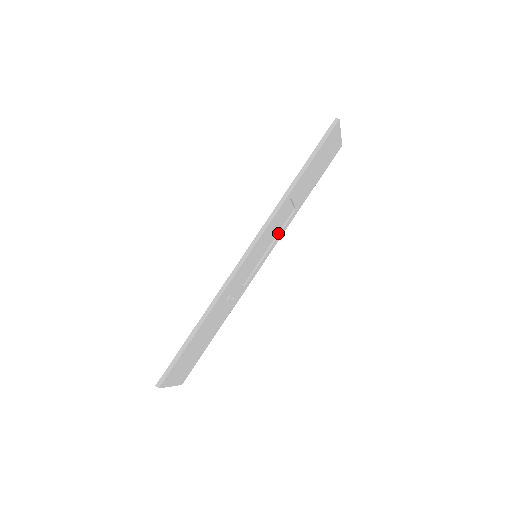
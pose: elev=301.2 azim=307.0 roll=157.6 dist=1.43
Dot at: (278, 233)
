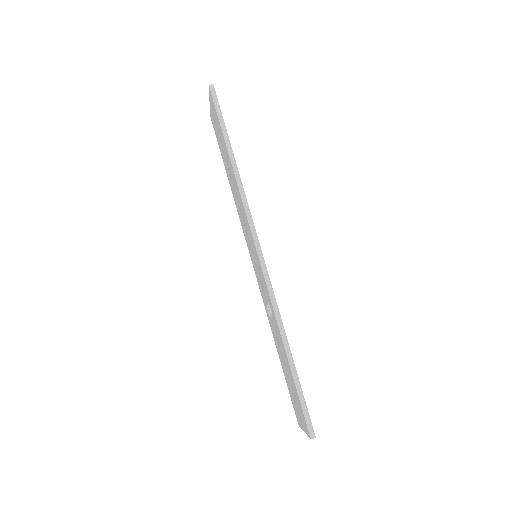
Dot at: occluded
